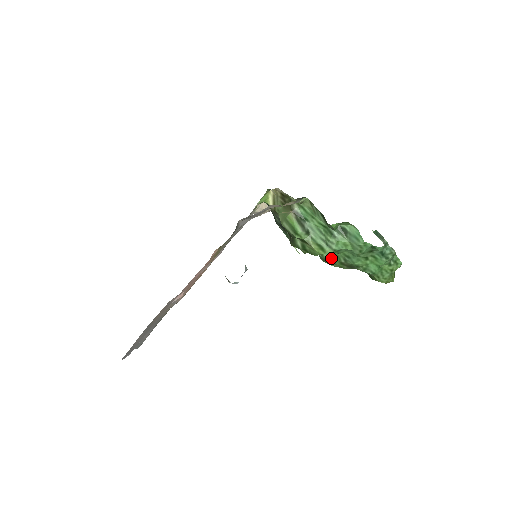
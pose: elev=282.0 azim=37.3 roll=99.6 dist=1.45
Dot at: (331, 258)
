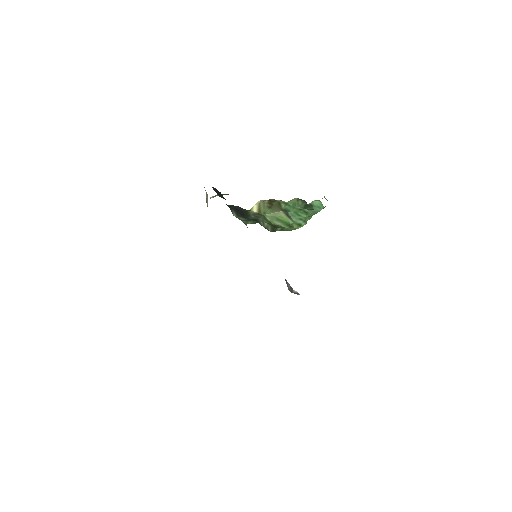
Dot at: occluded
